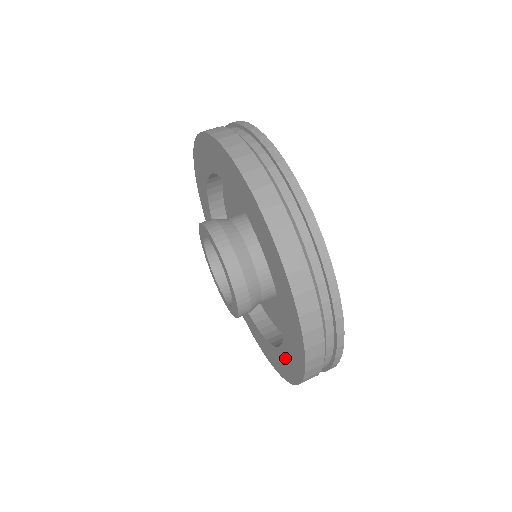
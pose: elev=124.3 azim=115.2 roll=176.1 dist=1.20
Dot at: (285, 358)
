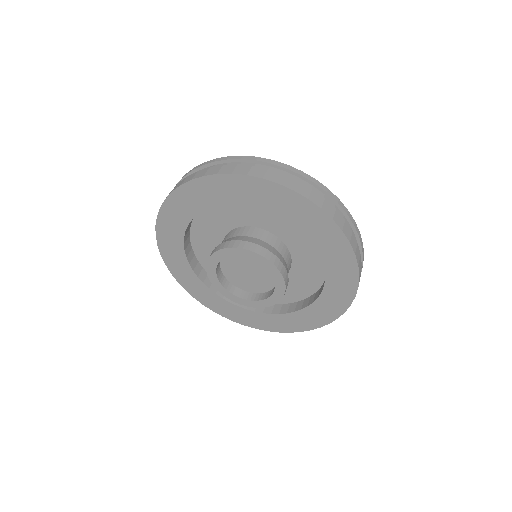
Dot at: (331, 295)
